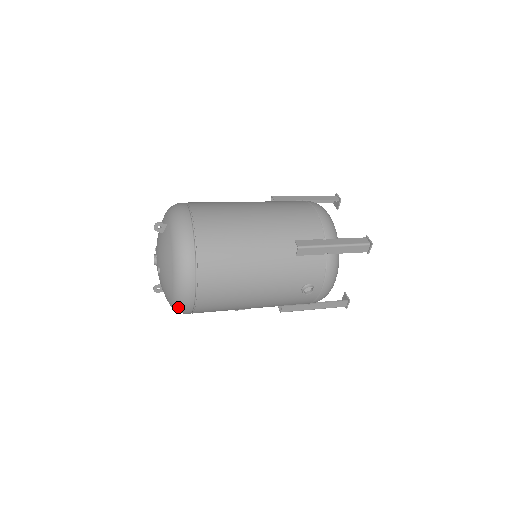
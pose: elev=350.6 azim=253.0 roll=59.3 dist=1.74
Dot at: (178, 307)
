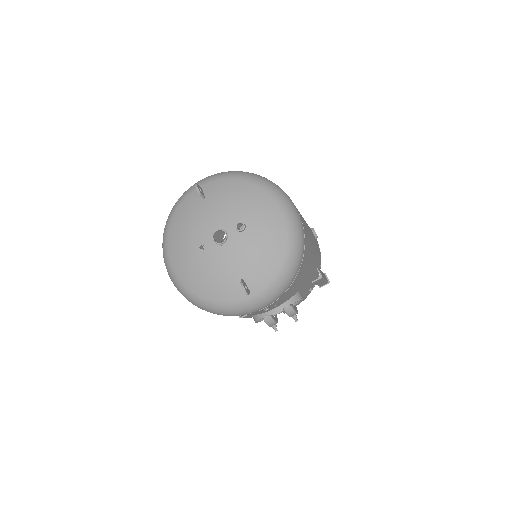
Dot at: (296, 234)
